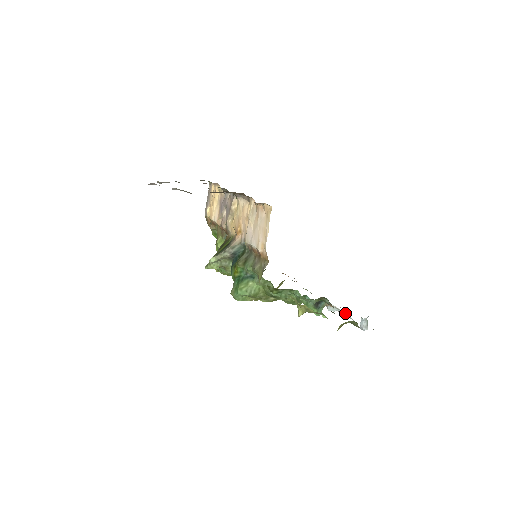
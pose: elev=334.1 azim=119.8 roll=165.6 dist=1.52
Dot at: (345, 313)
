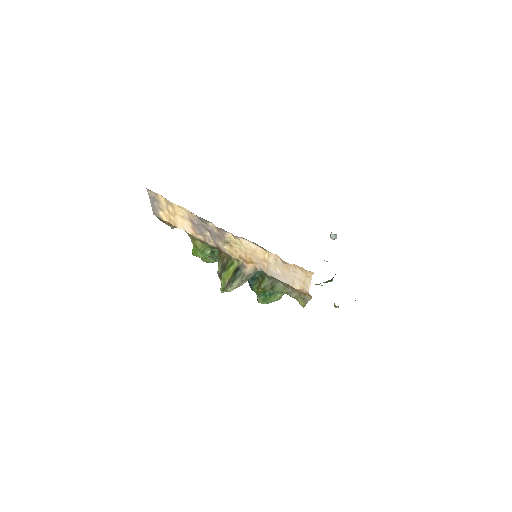
Dot at: occluded
